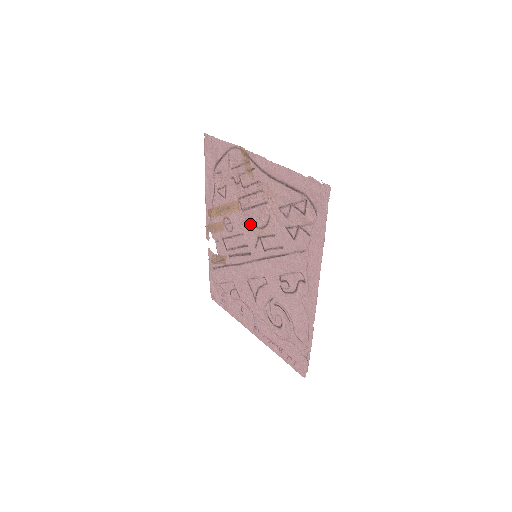
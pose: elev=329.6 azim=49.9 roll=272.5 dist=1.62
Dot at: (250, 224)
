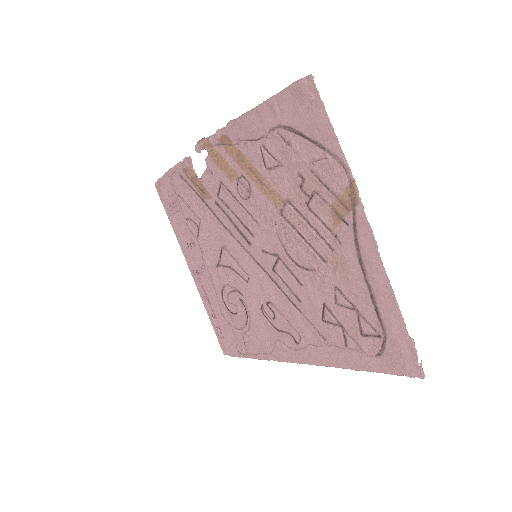
Dot at: (278, 234)
